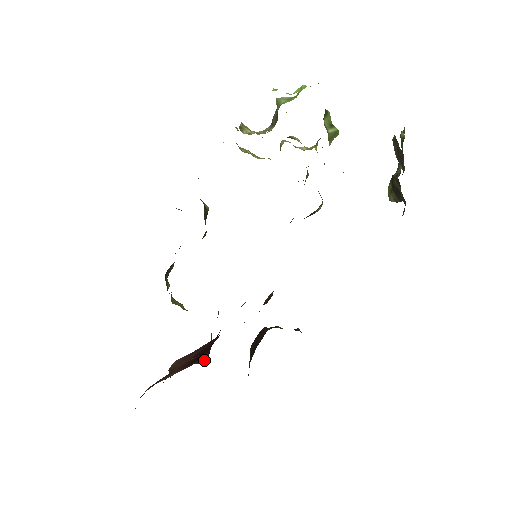
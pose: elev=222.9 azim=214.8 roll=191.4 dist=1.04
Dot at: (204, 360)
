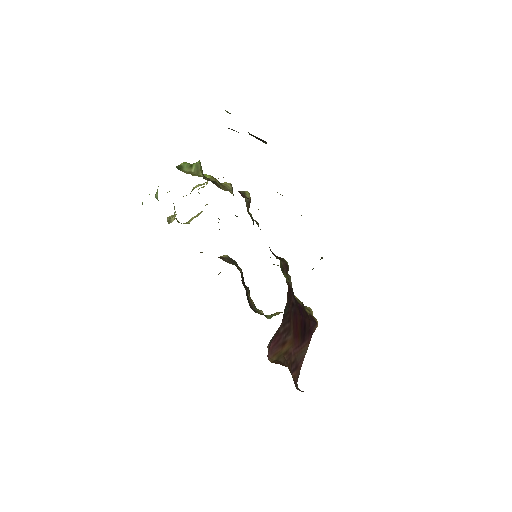
Dot at: (315, 326)
